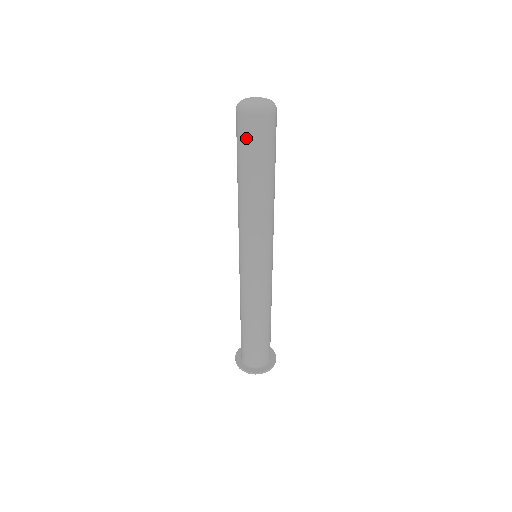
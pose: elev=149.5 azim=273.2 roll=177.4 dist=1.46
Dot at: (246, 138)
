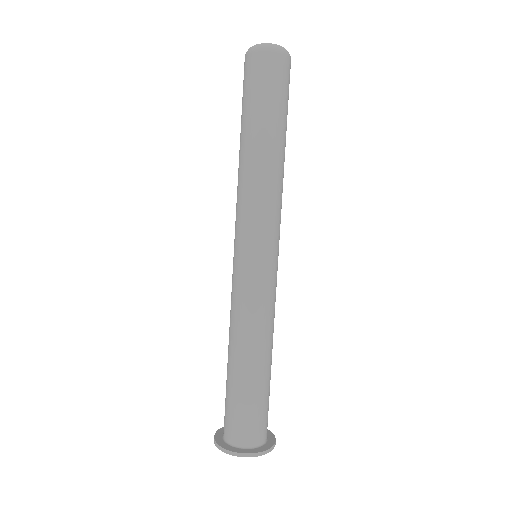
Dot at: (246, 82)
